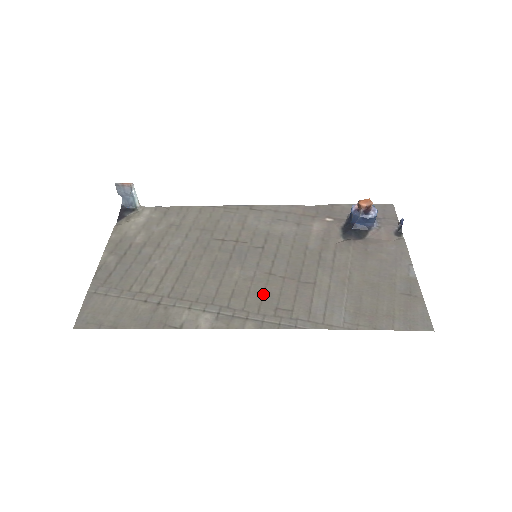
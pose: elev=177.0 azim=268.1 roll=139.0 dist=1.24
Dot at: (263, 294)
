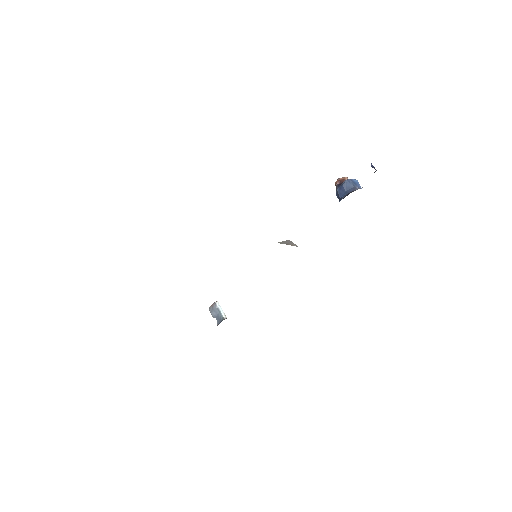
Dot at: occluded
